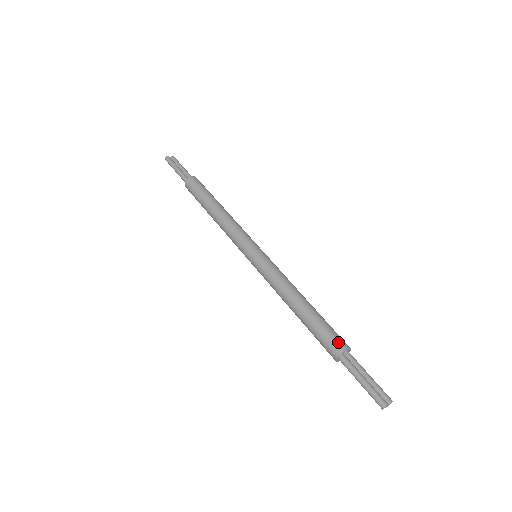
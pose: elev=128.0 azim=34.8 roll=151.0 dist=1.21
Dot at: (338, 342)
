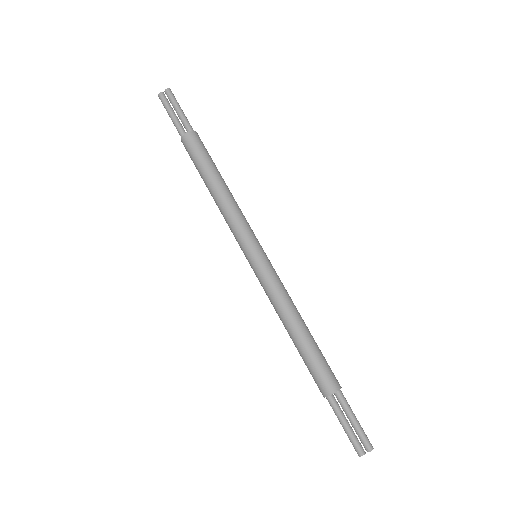
Dot at: (323, 385)
